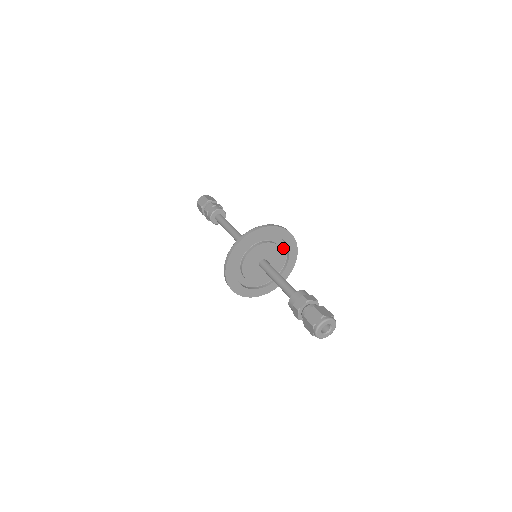
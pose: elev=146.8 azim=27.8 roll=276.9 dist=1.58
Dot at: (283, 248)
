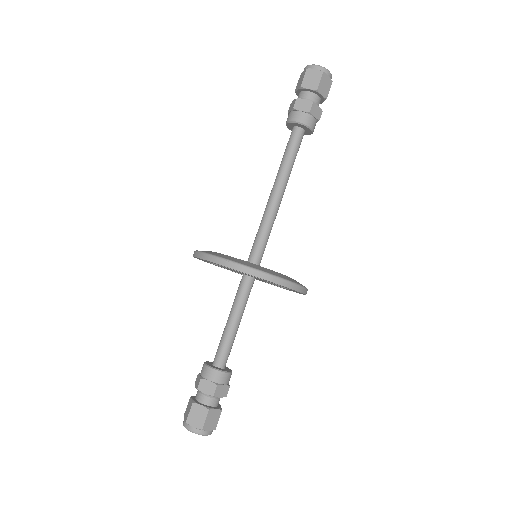
Dot at: occluded
